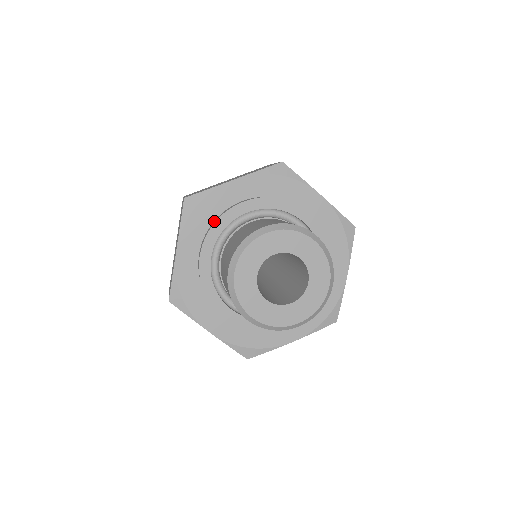
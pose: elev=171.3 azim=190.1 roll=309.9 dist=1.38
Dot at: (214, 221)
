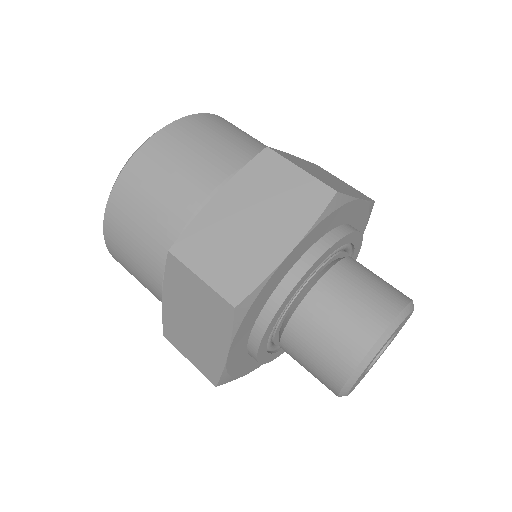
Dot at: occluded
